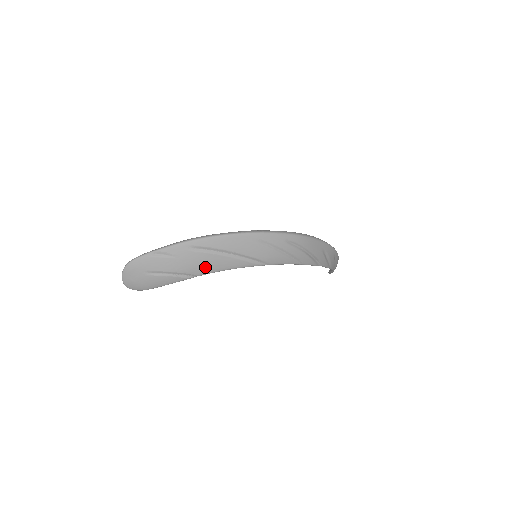
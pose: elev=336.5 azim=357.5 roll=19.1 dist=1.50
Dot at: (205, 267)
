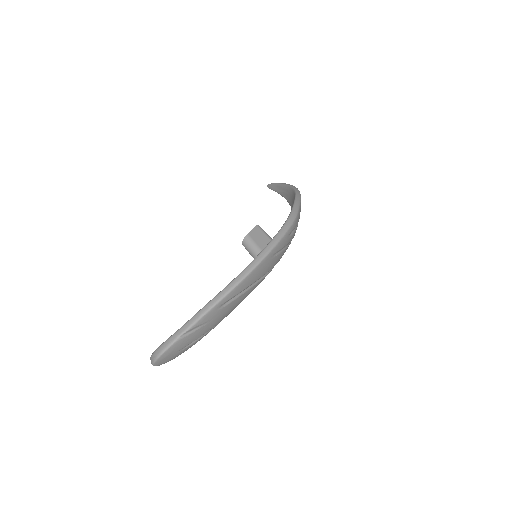
Dot at: (232, 309)
